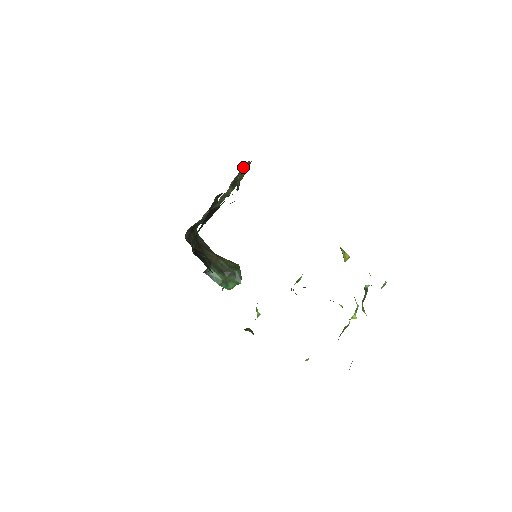
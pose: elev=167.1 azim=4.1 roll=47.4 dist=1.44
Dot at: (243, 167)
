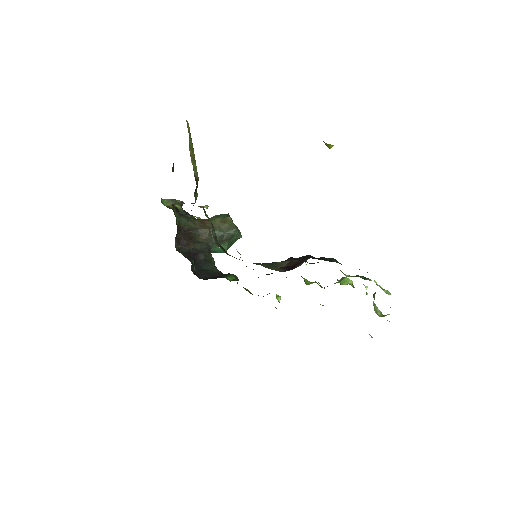
Dot at: occluded
